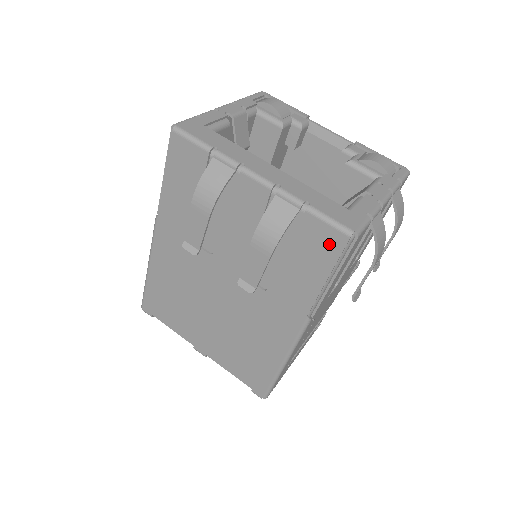
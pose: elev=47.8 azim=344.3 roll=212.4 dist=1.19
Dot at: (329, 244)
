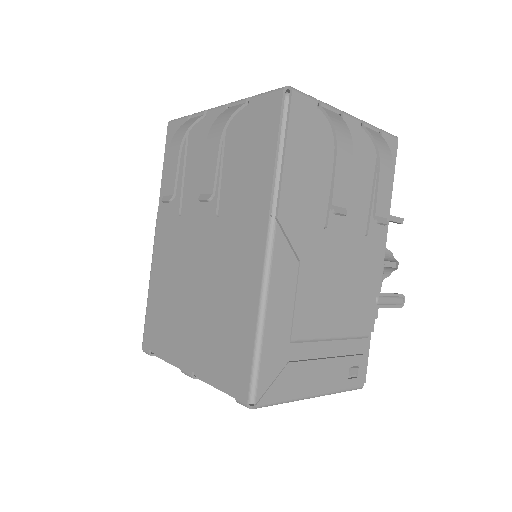
Dot at: (270, 112)
